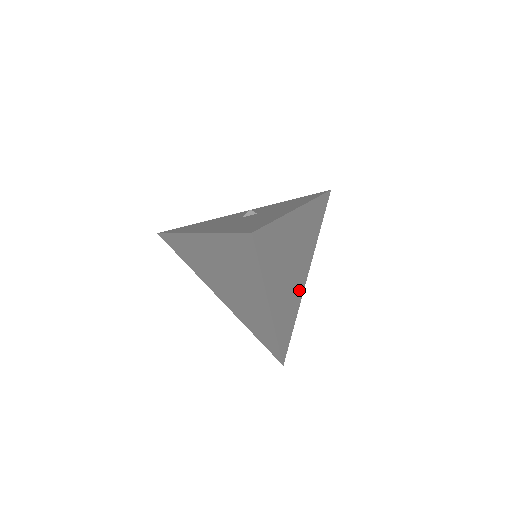
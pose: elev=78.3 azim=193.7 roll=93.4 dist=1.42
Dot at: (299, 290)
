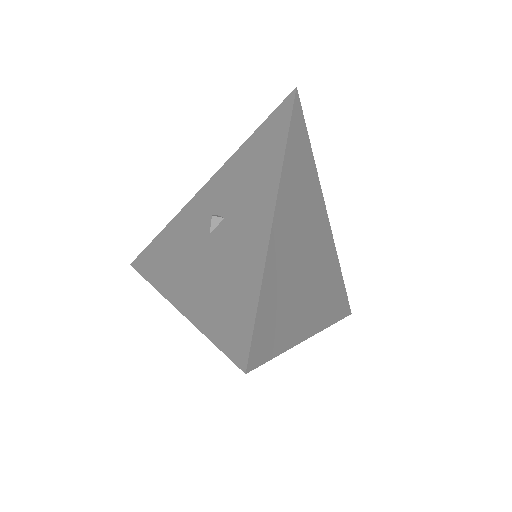
Dot at: (327, 246)
